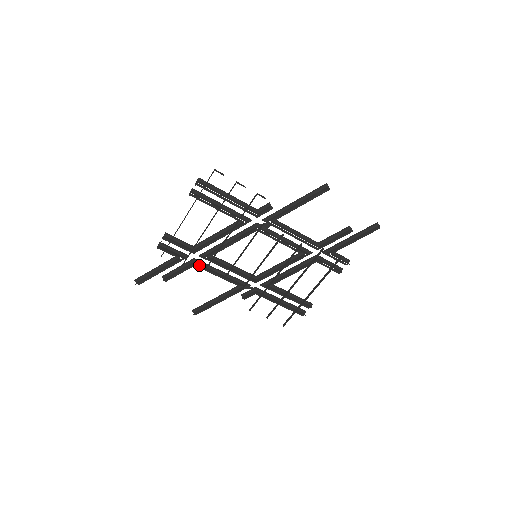
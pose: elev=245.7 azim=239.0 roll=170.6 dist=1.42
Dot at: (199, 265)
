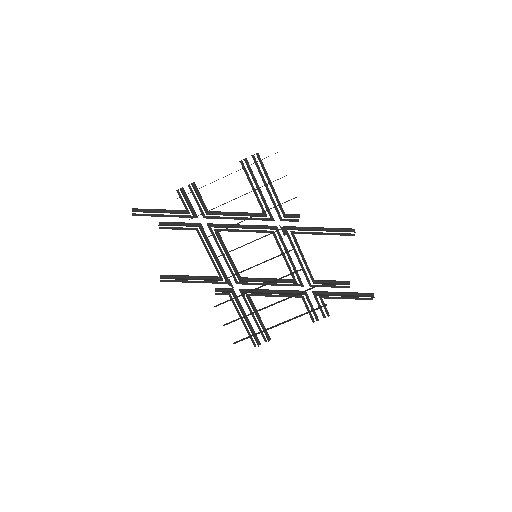
Dot at: (201, 231)
